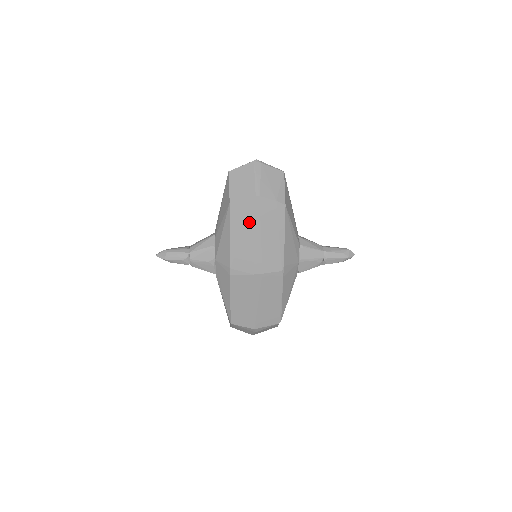
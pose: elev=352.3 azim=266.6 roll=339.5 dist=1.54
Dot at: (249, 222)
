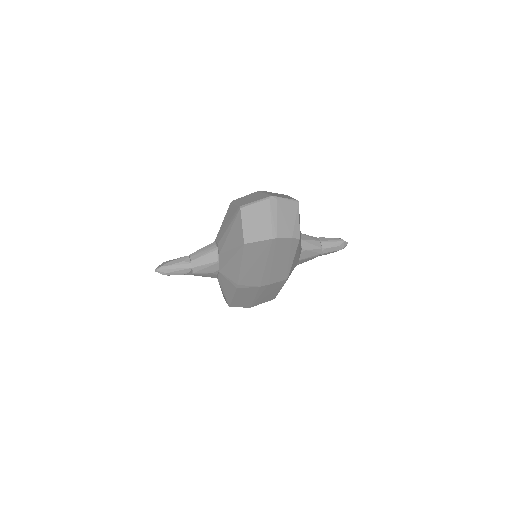
Dot at: (262, 256)
